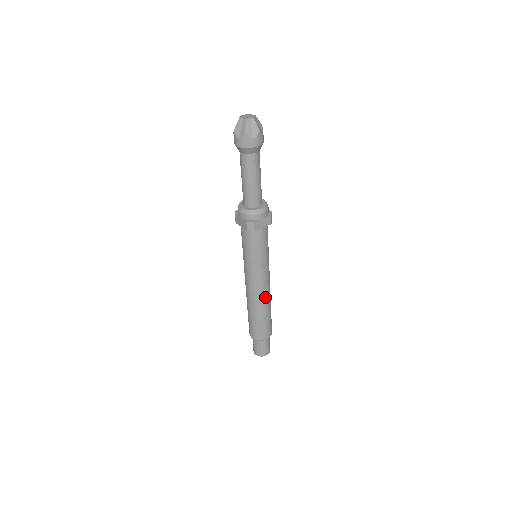
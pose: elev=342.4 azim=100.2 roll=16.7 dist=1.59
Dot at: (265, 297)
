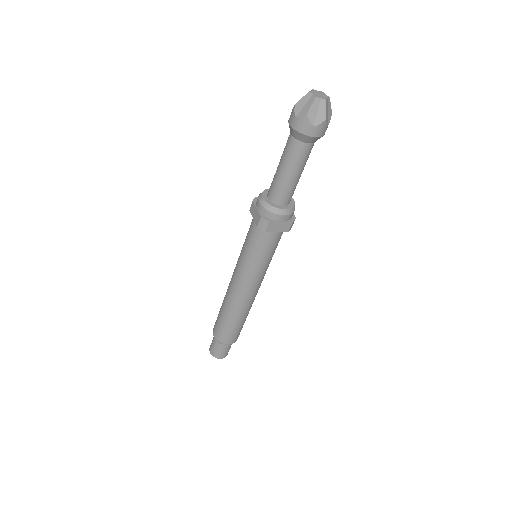
Dot at: (246, 303)
